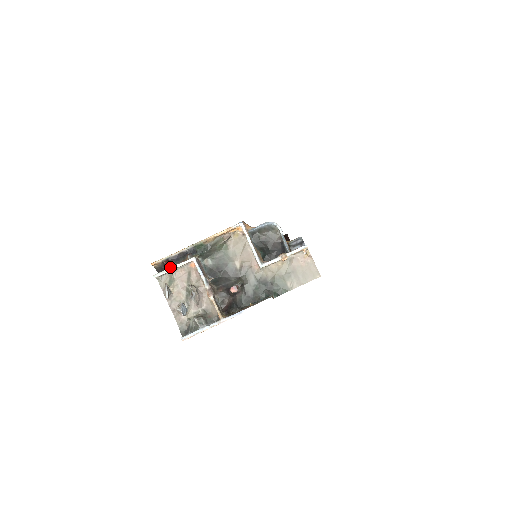
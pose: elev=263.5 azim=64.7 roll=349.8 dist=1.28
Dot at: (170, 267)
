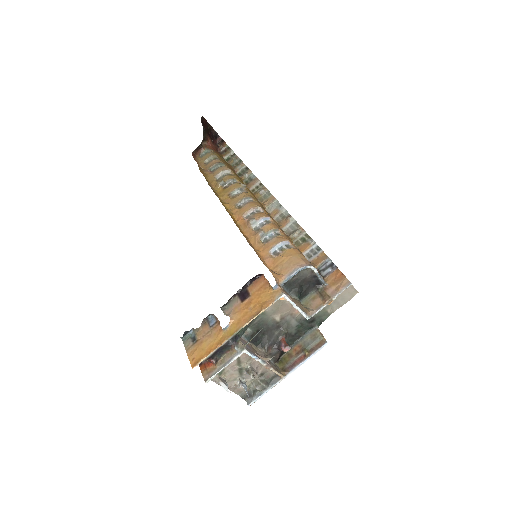
Dot at: (216, 363)
